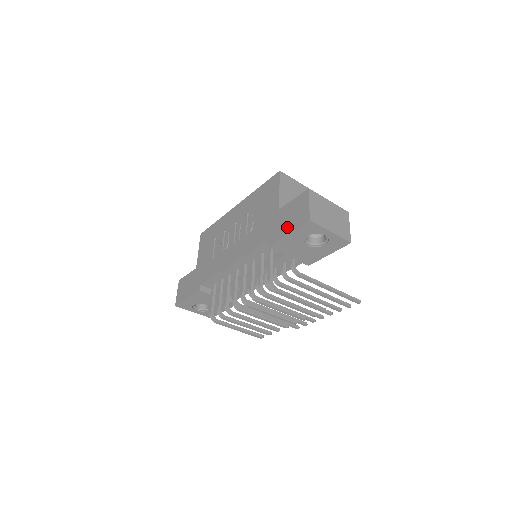
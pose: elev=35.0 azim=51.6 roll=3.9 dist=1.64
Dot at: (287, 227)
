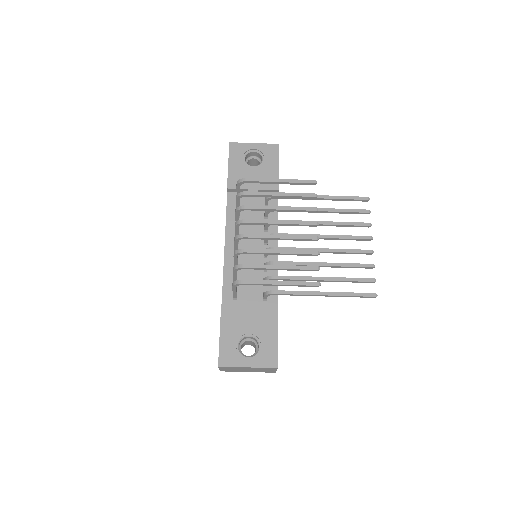
Dot at: occluded
